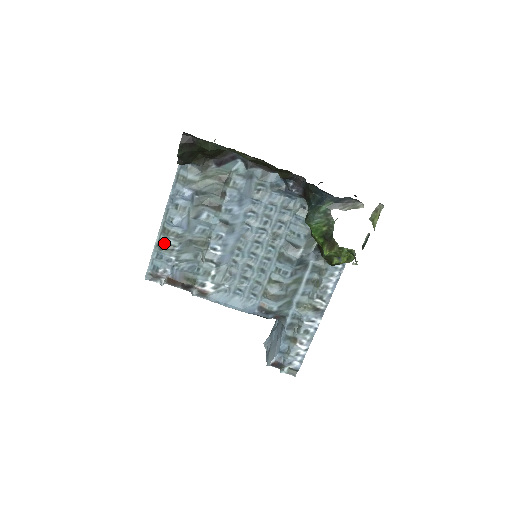
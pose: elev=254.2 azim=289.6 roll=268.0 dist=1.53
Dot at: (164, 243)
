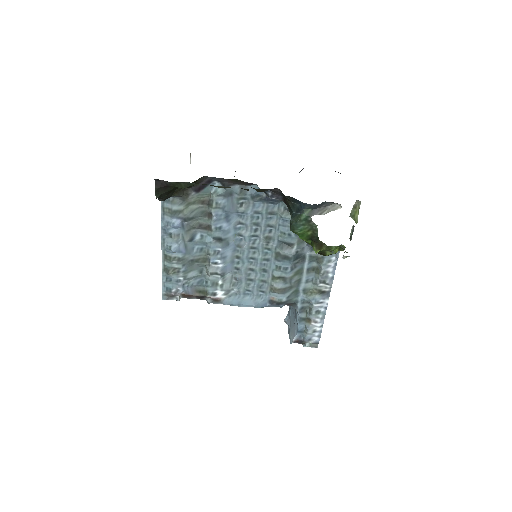
Dot at: (169, 268)
